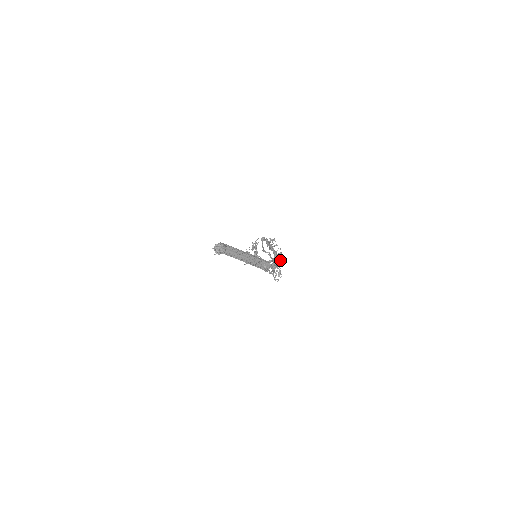
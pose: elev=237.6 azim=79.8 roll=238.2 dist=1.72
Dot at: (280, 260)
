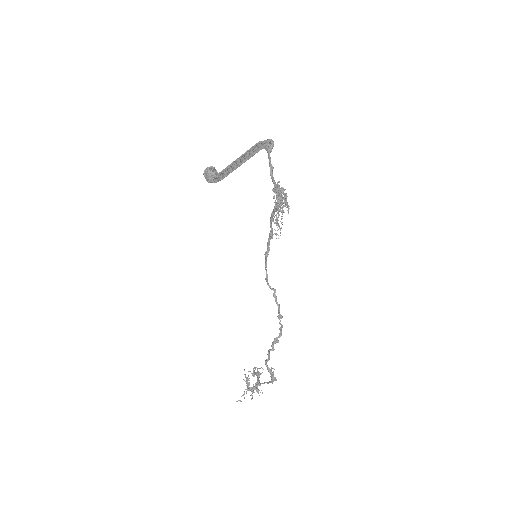
Dot at: occluded
